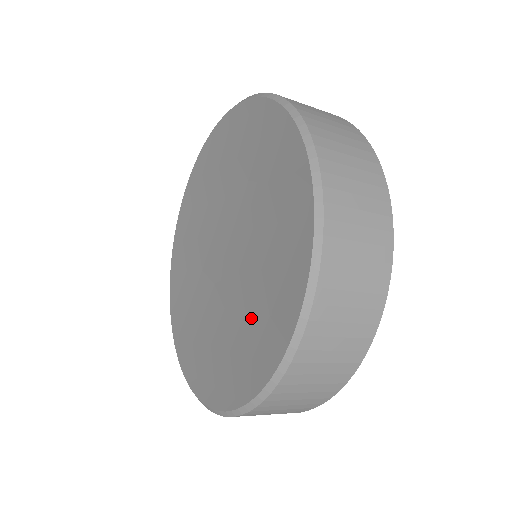
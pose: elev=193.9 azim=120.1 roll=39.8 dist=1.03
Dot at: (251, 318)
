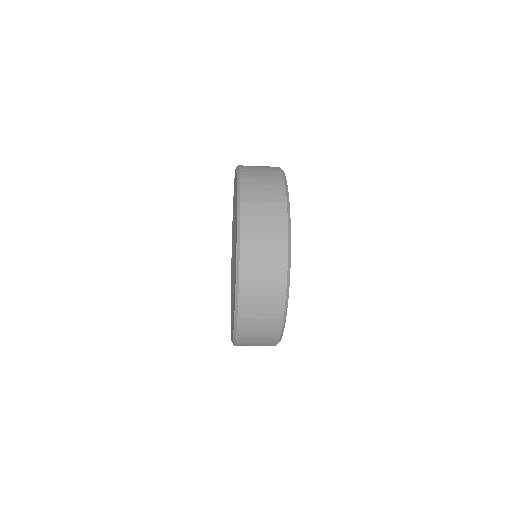
Dot at: occluded
